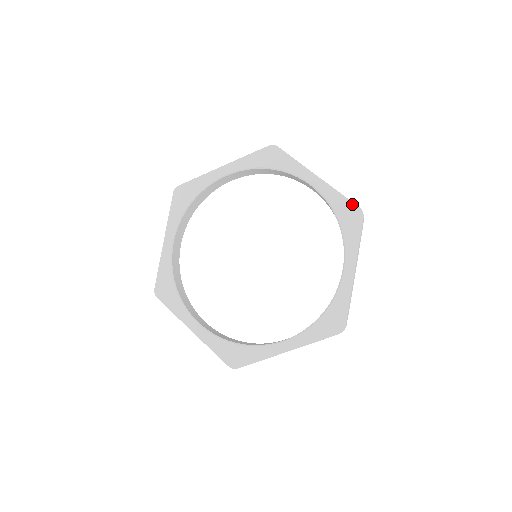
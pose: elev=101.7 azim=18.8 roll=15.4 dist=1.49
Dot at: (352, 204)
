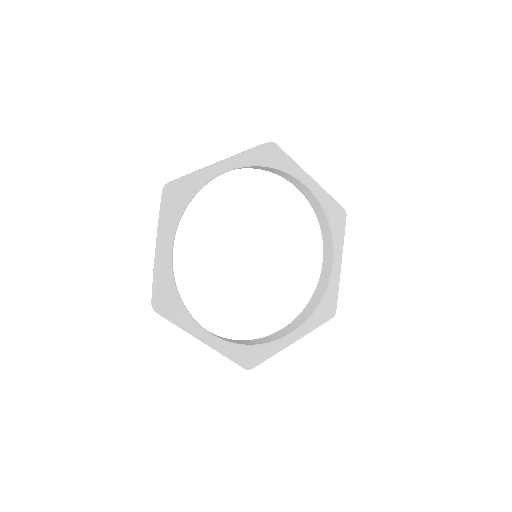
Dot at: (338, 205)
